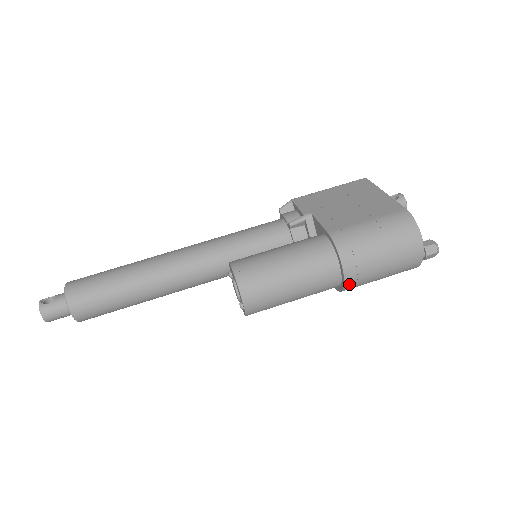
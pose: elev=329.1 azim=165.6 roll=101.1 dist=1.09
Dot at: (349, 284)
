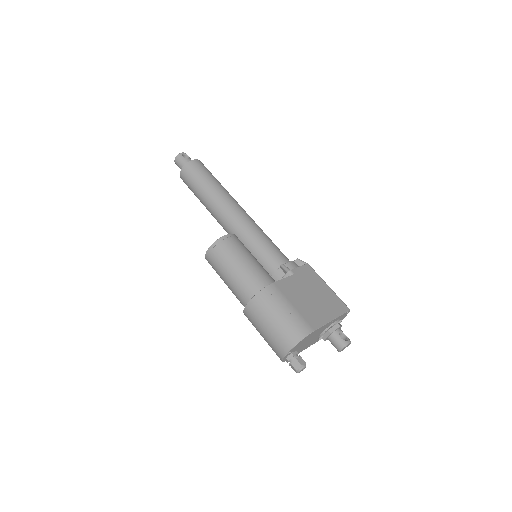
Dot at: (246, 312)
